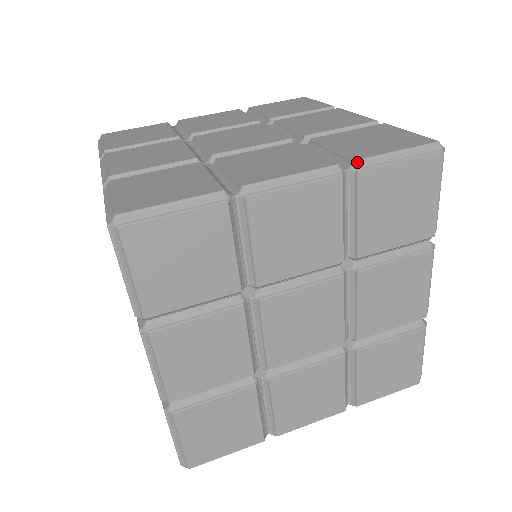
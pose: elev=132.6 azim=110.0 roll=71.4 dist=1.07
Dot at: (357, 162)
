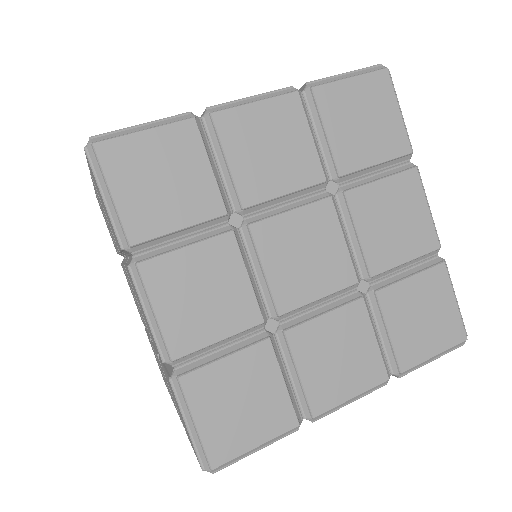
Dot at: (310, 83)
